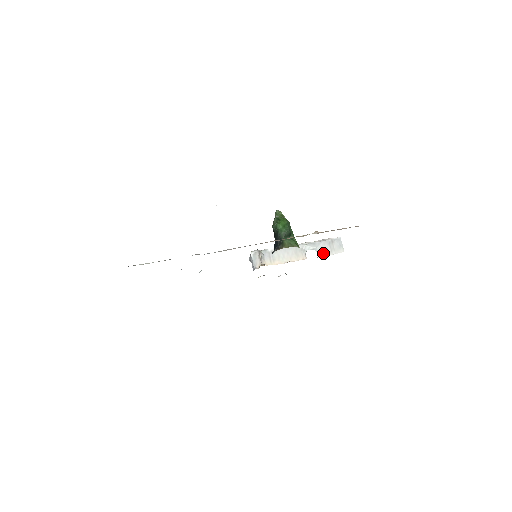
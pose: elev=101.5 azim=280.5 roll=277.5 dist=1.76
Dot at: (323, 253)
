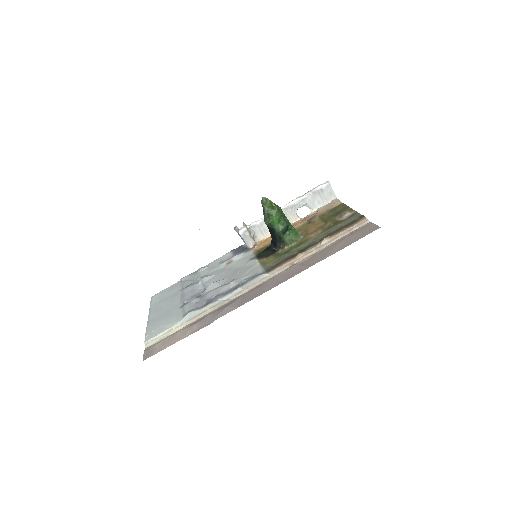
Dot at: (315, 207)
